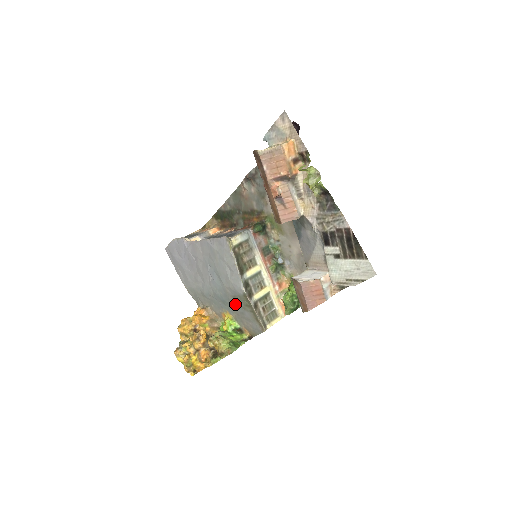
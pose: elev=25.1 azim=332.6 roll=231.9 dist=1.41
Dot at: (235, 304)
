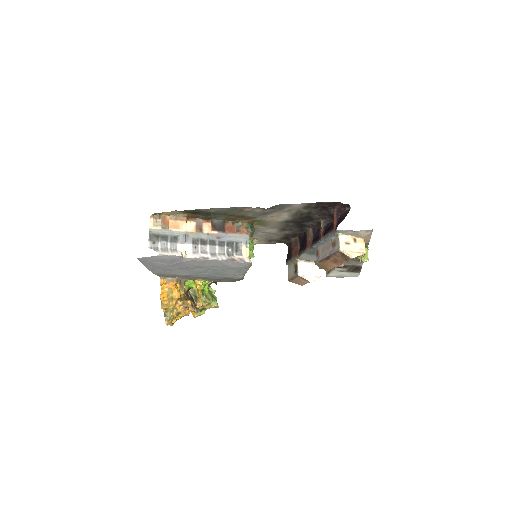
Dot at: (222, 279)
